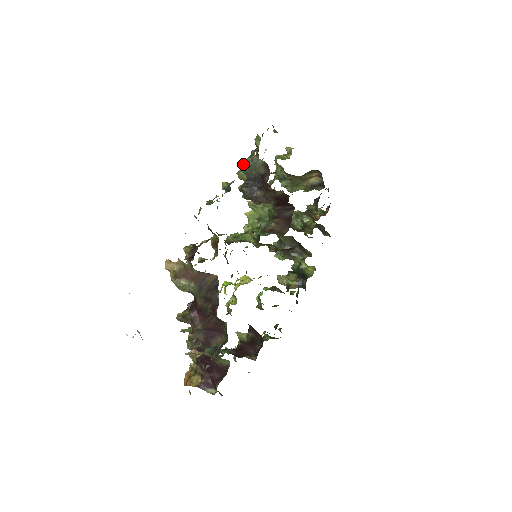
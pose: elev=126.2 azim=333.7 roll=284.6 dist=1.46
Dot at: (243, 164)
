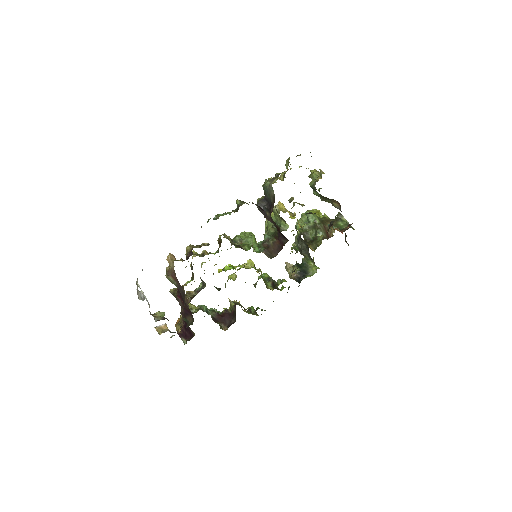
Dot at: (264, 184)
